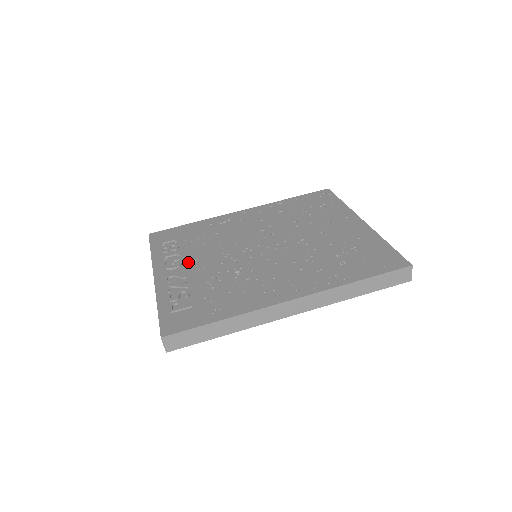
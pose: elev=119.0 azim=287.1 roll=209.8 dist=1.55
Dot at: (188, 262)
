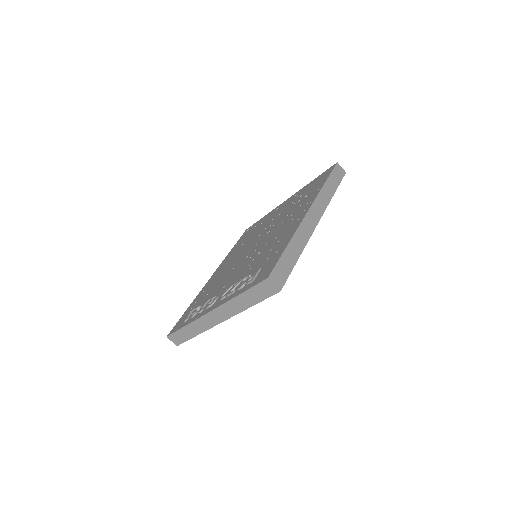
Dot at: (221, 291)
